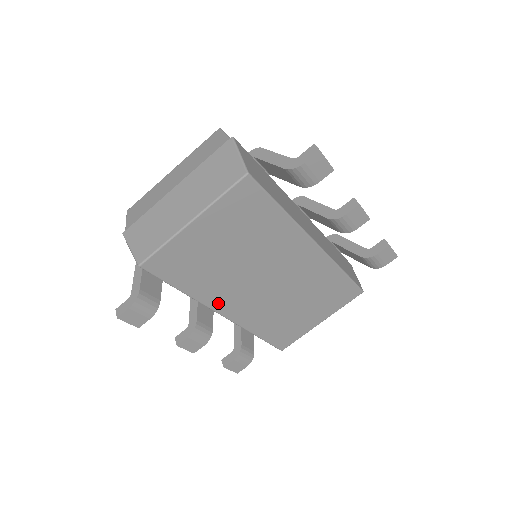
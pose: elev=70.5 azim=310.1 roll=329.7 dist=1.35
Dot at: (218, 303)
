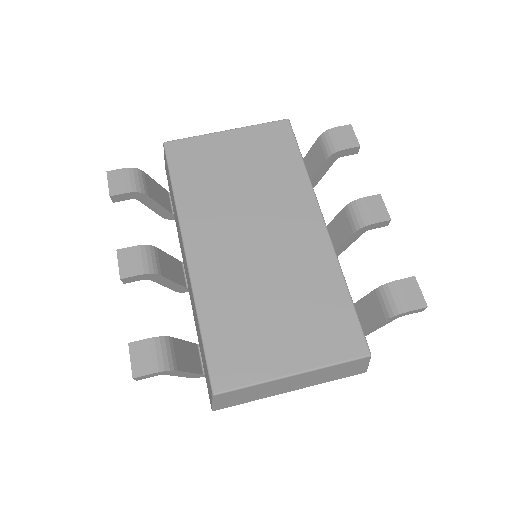
Dot at: (193, 229)
